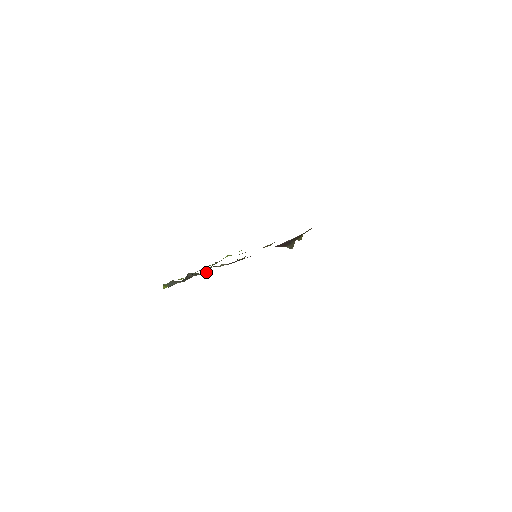
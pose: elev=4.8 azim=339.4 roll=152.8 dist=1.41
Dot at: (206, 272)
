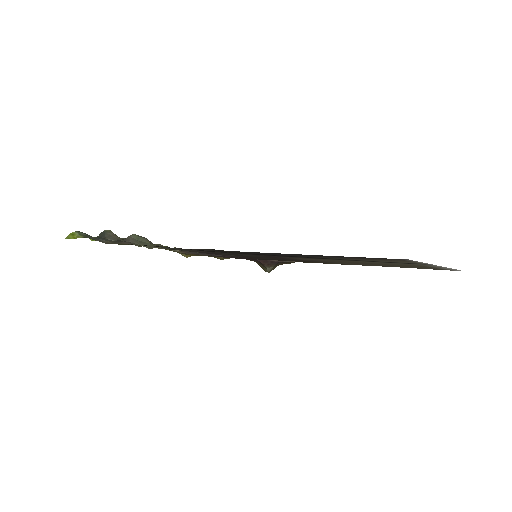
Dot at: (156, 245)
